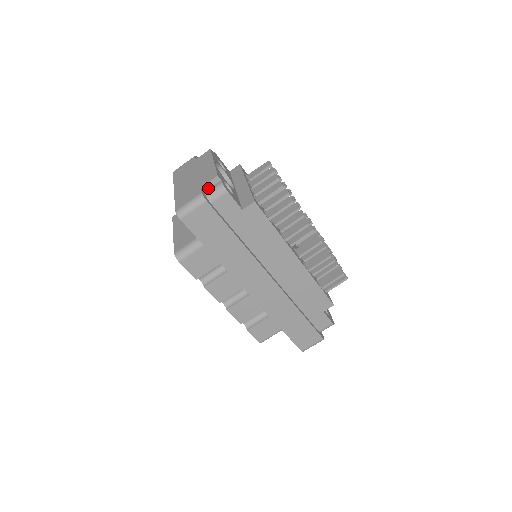
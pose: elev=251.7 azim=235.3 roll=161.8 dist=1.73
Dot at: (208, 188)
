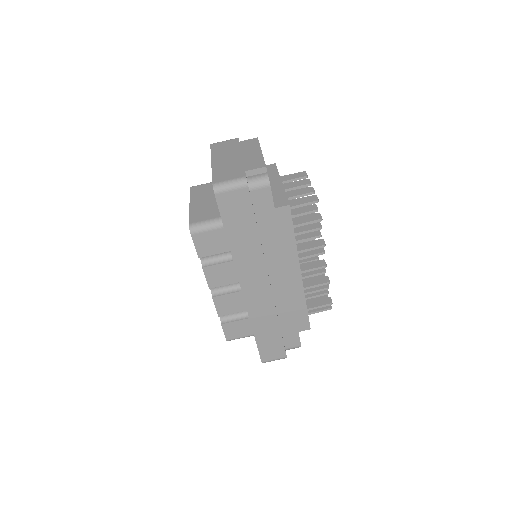
Dot at: (251, 174)
